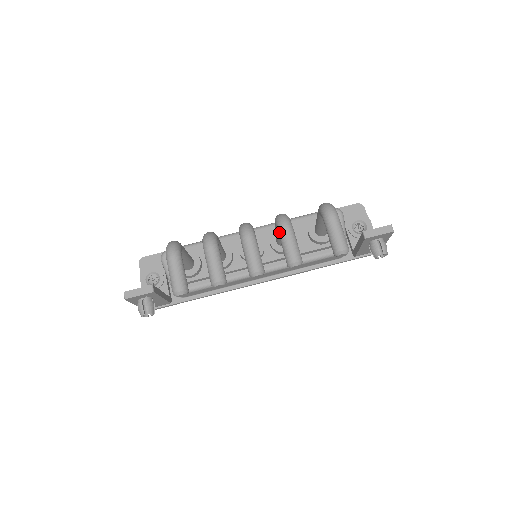
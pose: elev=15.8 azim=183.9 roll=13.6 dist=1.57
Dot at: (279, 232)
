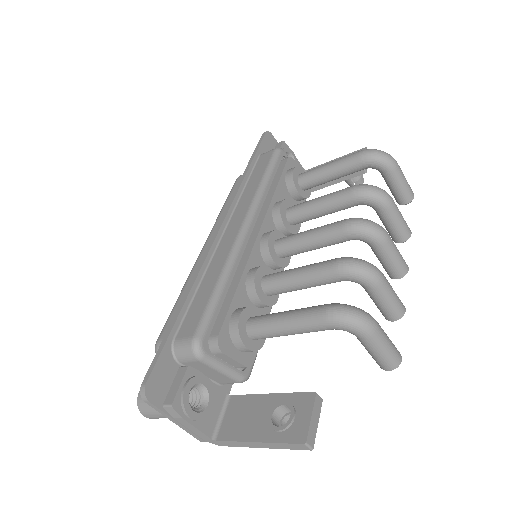
Dot at: (388, 210)
